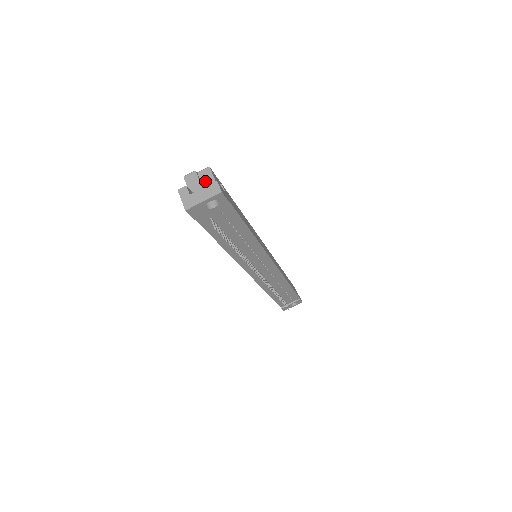
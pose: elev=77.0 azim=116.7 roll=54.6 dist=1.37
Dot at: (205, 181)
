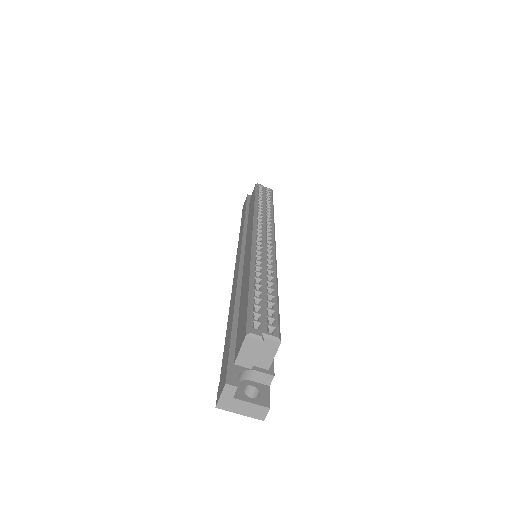
Dot at: (263, 353)
